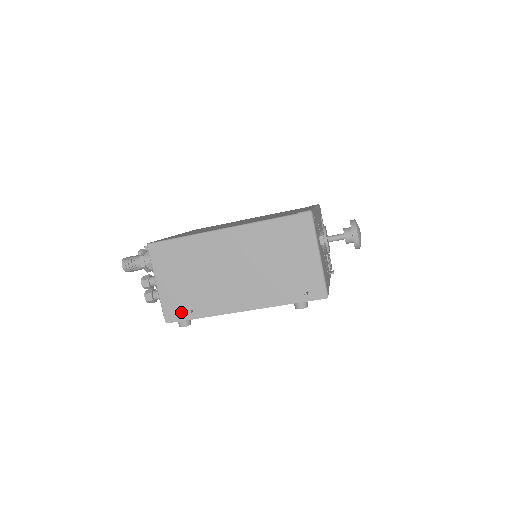
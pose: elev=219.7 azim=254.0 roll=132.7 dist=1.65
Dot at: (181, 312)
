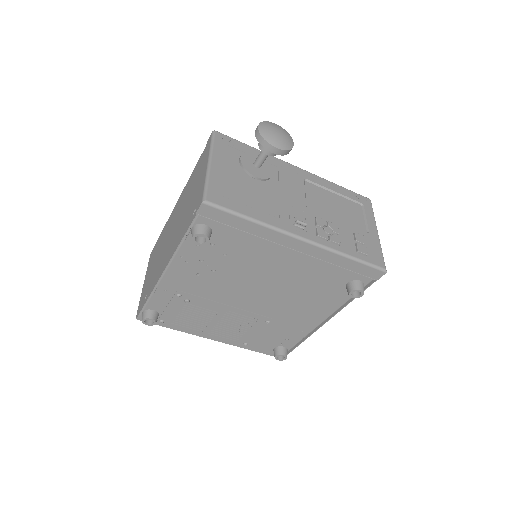
Dot at: (143, 302)
